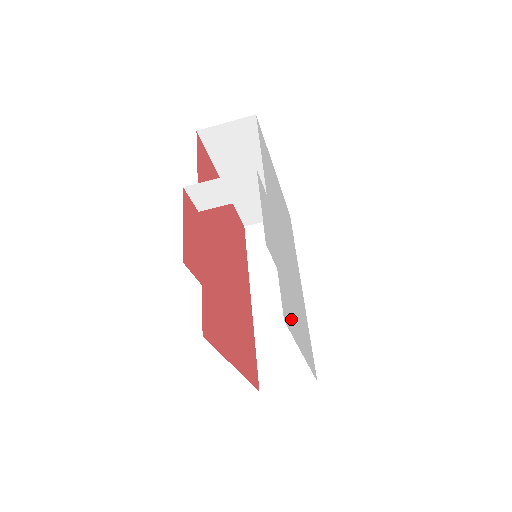
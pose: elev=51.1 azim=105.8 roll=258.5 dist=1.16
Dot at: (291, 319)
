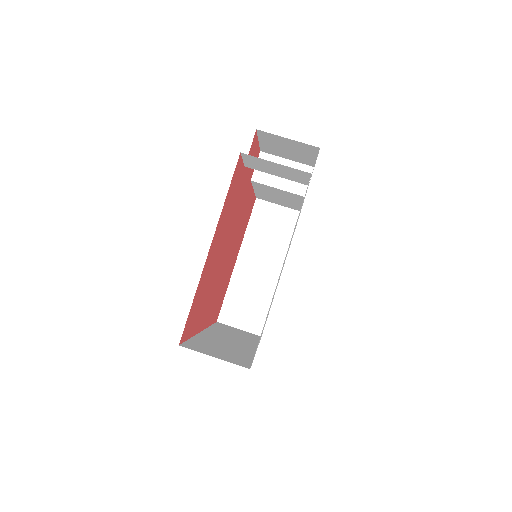
Dot at: (296, 222)
